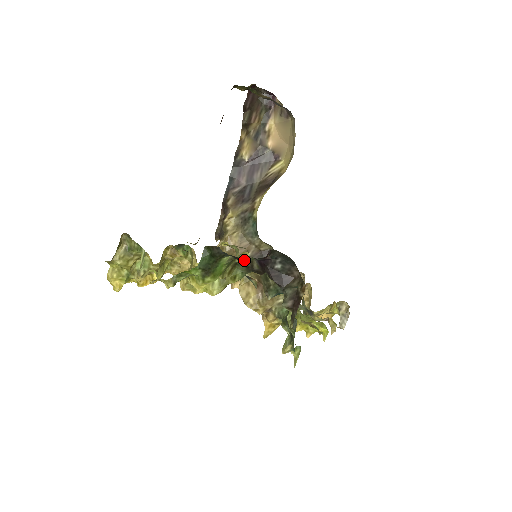
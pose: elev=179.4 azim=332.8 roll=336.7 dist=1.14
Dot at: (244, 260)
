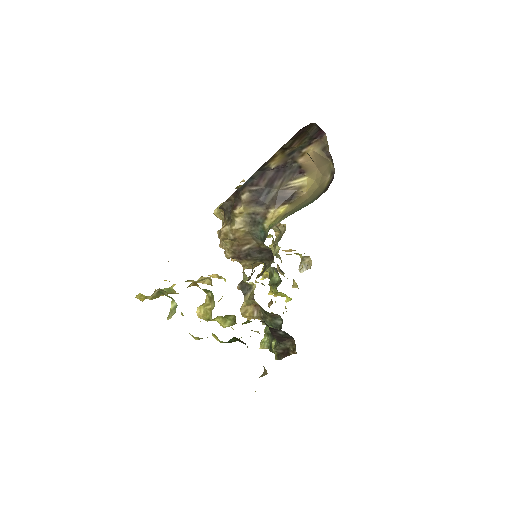
Dot at: (258, 332)
